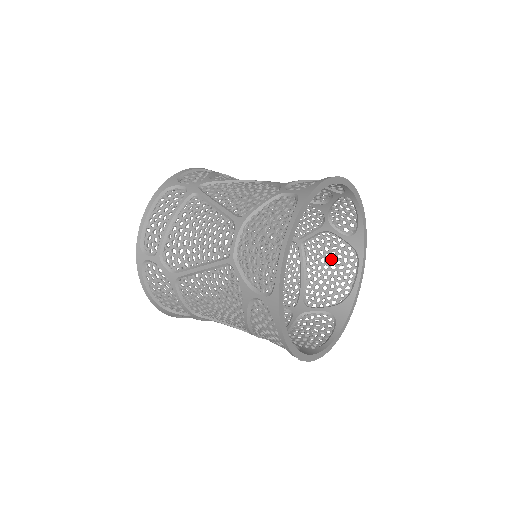
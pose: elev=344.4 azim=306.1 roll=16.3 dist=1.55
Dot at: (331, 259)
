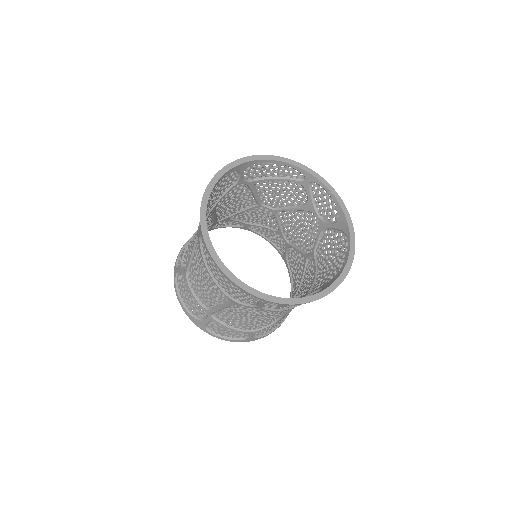
Dot at: (332, 252)
